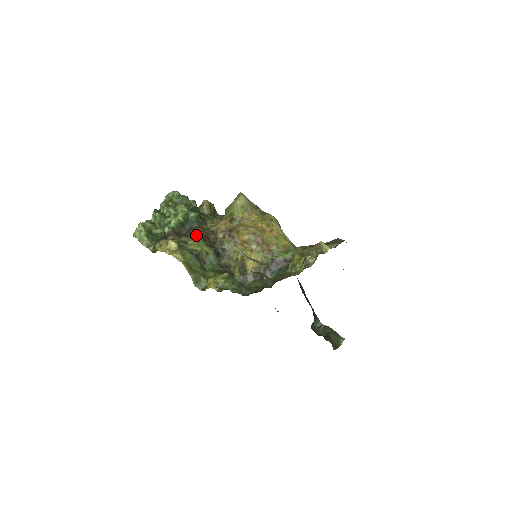
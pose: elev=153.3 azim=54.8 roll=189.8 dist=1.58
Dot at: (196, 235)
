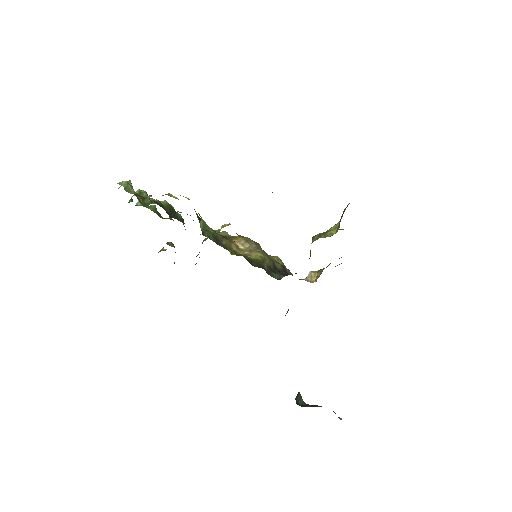
Dot at: occluded
